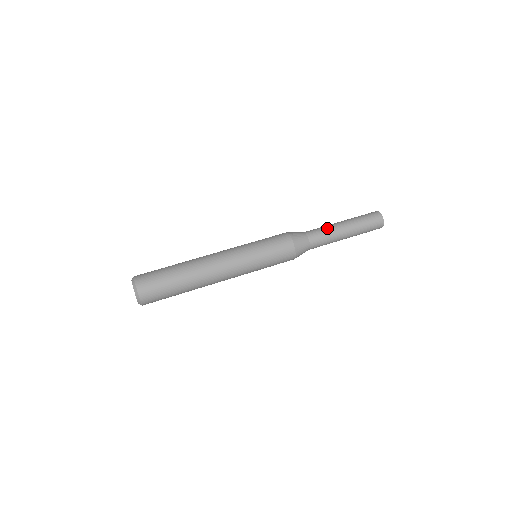
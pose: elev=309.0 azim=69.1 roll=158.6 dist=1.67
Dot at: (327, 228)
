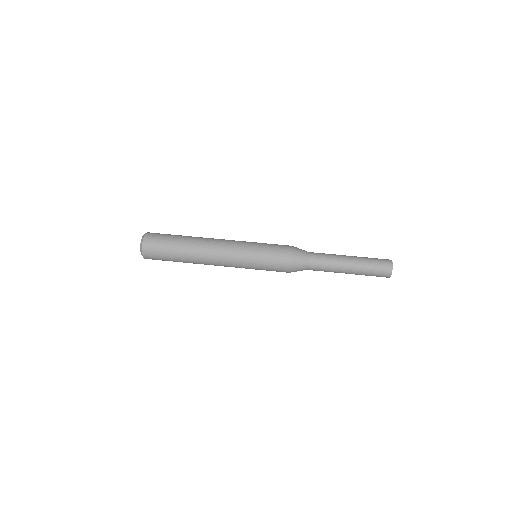
Dot at: (331, 262)
